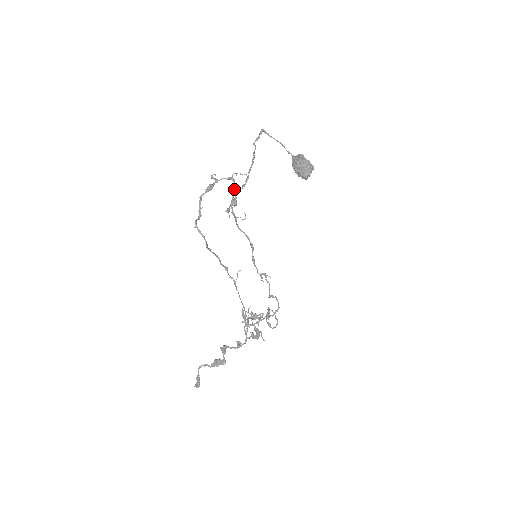
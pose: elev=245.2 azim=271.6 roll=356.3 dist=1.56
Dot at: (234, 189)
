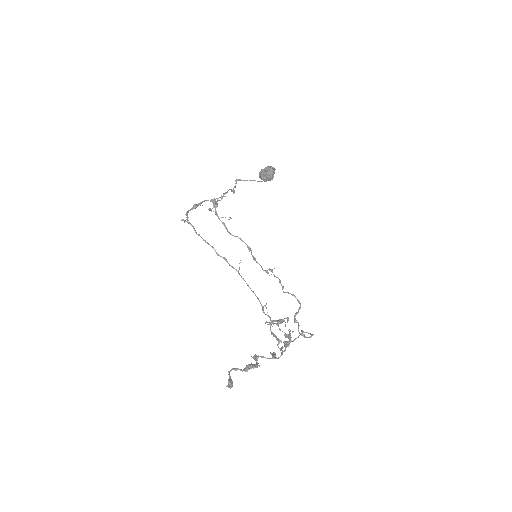
Dot at: occluded
